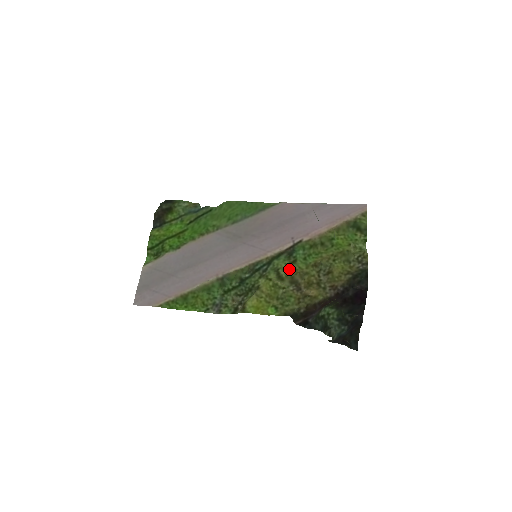
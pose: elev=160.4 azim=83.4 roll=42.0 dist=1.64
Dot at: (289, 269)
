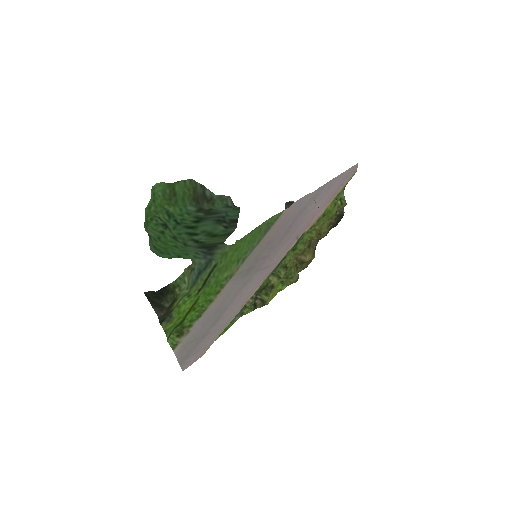
Dot at: (293, 257)
